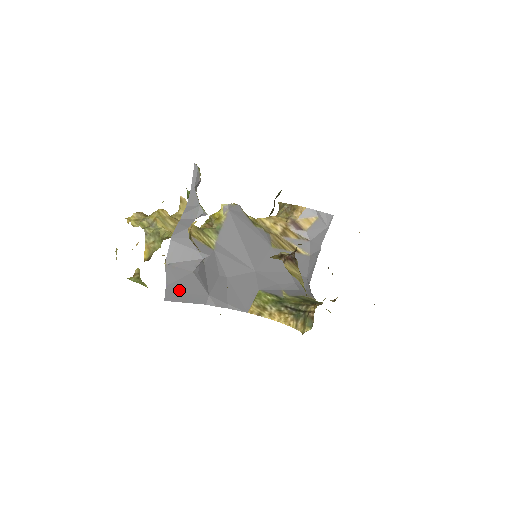
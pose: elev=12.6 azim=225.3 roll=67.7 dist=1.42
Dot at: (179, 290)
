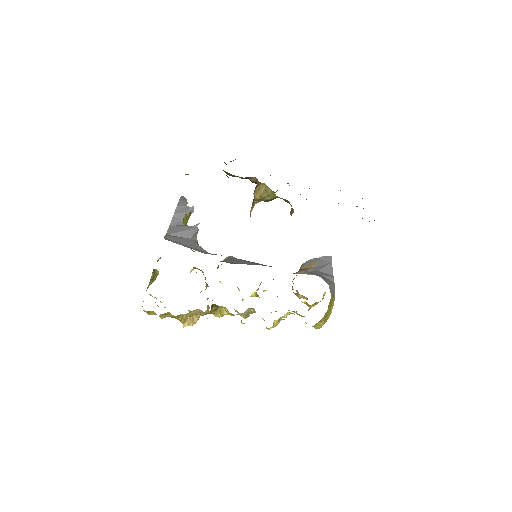
Dot at: (178, 241)
